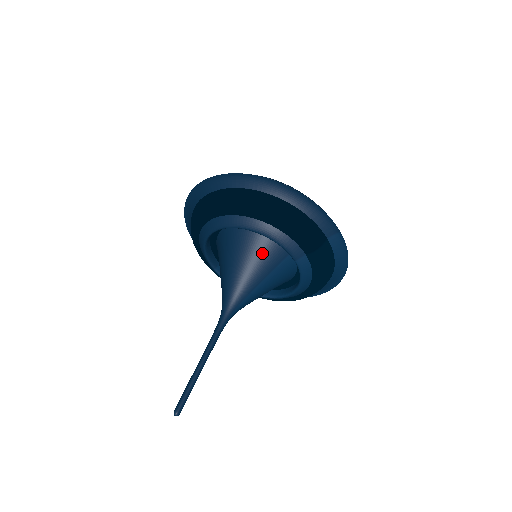
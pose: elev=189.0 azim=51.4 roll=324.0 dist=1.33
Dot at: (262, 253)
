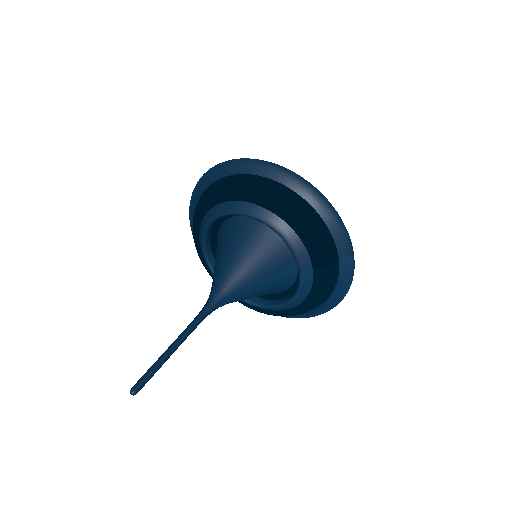
Dot at: (269, 252)
